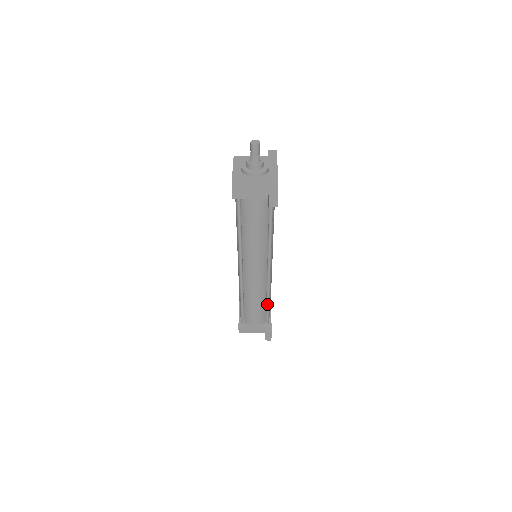
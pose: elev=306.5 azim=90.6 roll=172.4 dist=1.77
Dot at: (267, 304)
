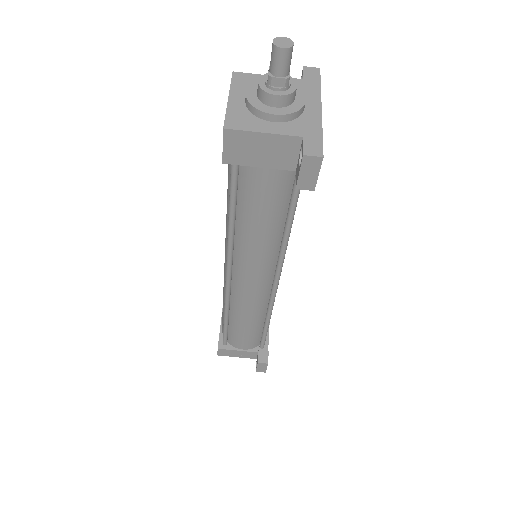
Dot at: (265, 326)
